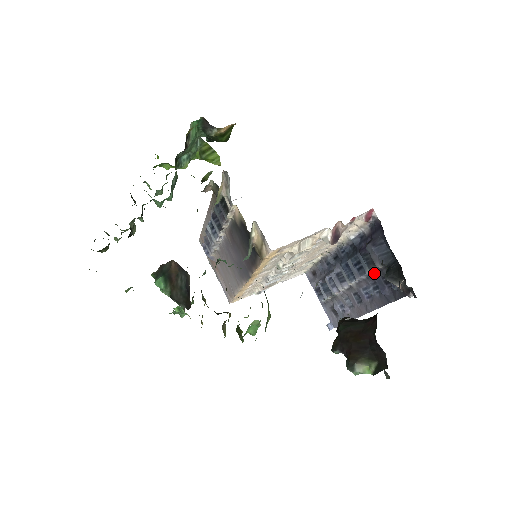
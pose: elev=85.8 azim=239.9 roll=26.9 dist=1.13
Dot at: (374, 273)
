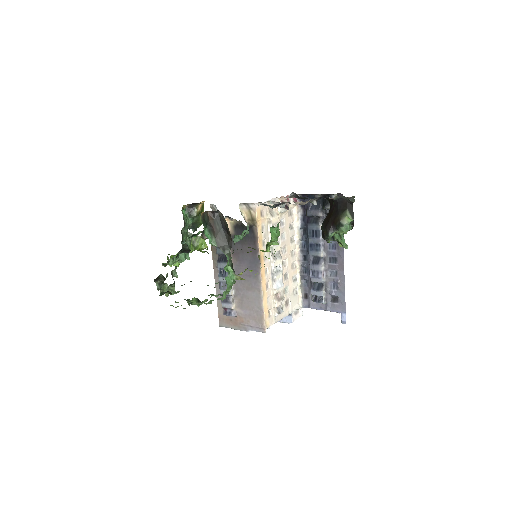
Dot at: occluded
